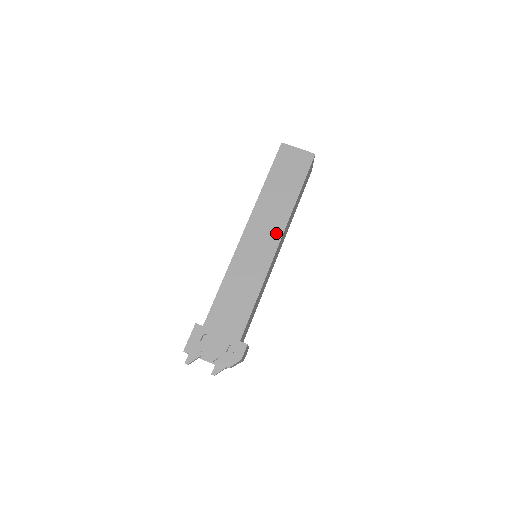
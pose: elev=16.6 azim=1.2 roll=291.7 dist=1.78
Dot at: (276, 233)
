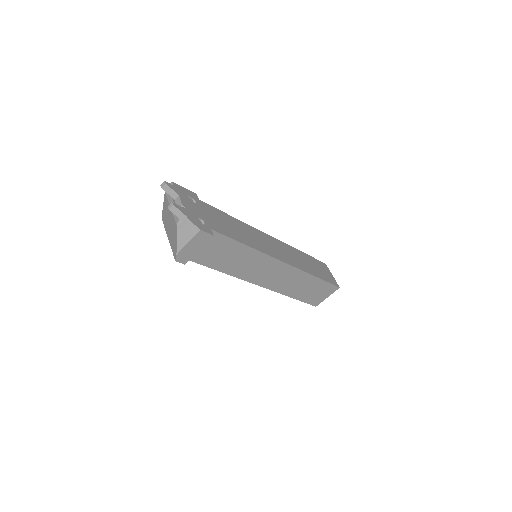
Dot at: (288, 260)
